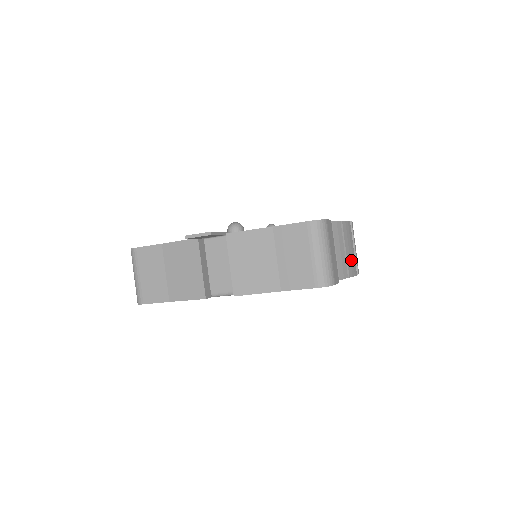
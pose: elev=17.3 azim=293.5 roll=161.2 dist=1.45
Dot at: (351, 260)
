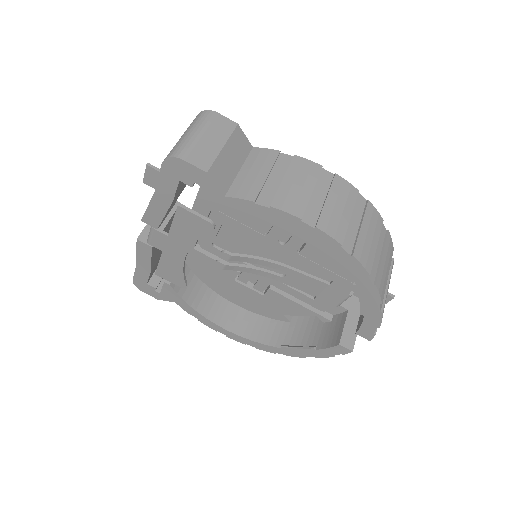
Dot at: (292, 195)
